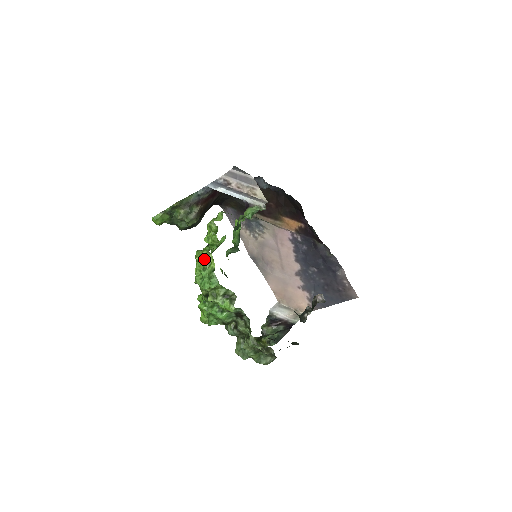
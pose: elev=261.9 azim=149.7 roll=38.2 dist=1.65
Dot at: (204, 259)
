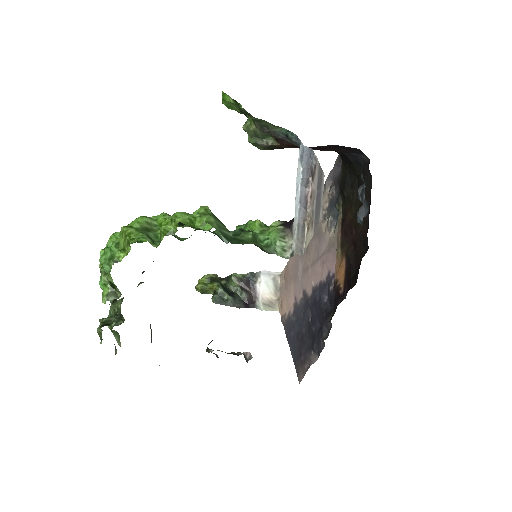
Dot at: (125, 239)
